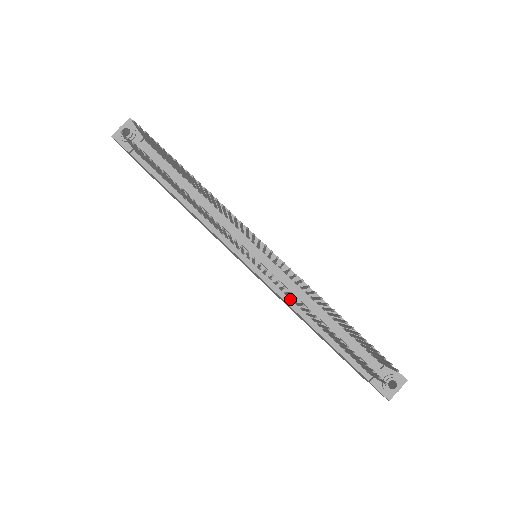
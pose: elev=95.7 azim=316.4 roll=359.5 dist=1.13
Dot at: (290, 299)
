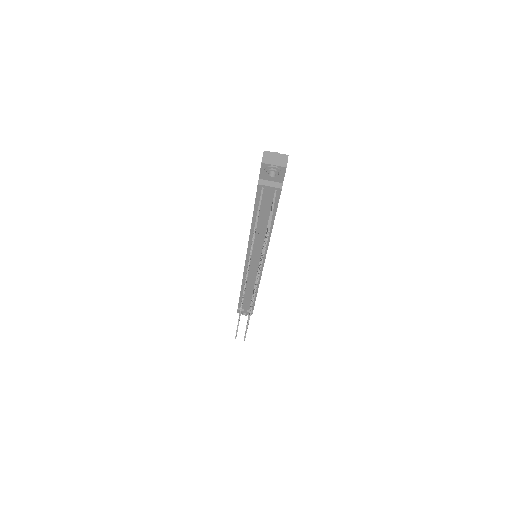
Dot at: occluded
